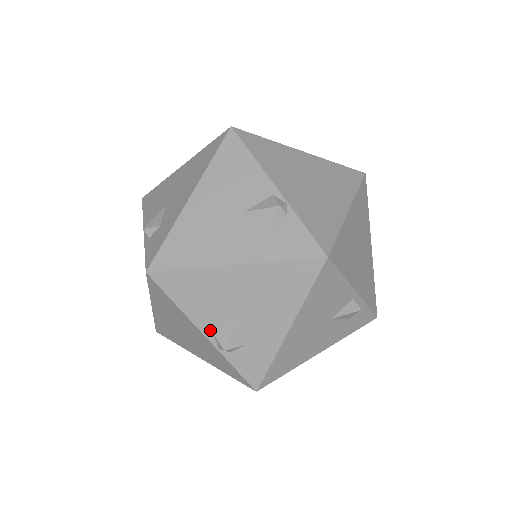
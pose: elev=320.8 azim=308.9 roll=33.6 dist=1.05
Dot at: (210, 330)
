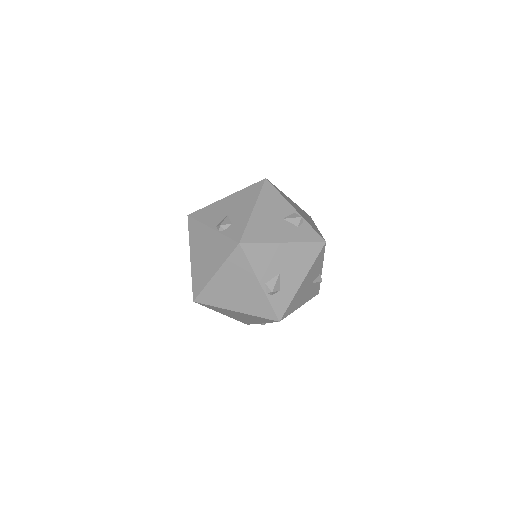
Dot at: (264, 281)
